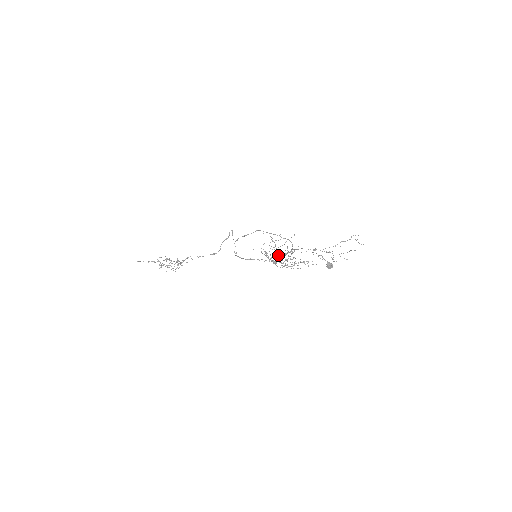
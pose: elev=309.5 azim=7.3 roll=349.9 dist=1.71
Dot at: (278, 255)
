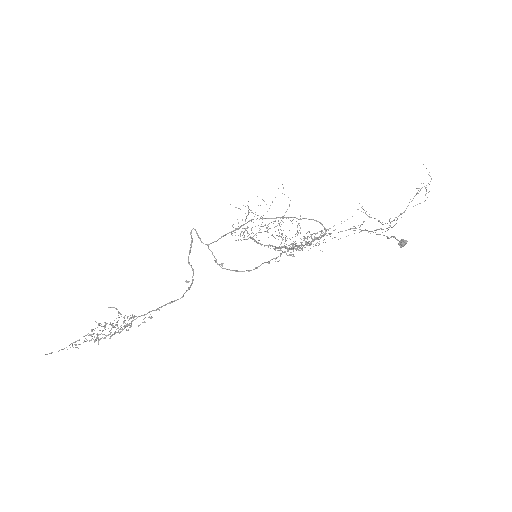
Dot at: (267, 230)
